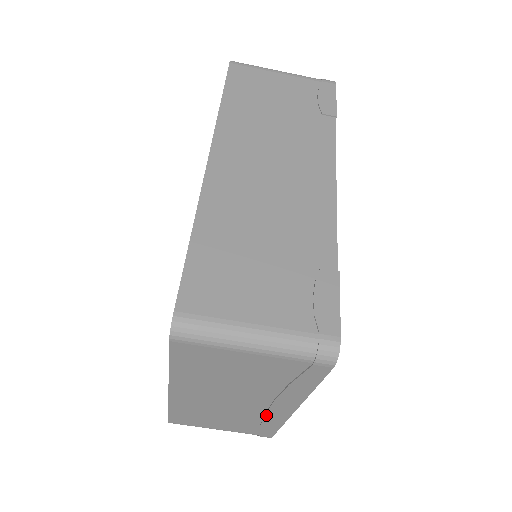
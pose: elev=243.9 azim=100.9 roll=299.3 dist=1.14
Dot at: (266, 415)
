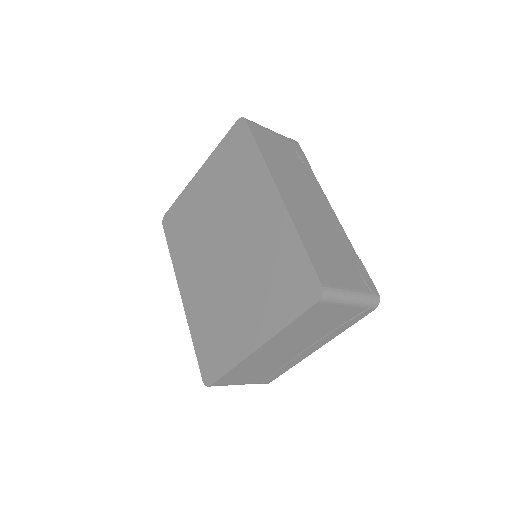
Dot at: (294, 359)
